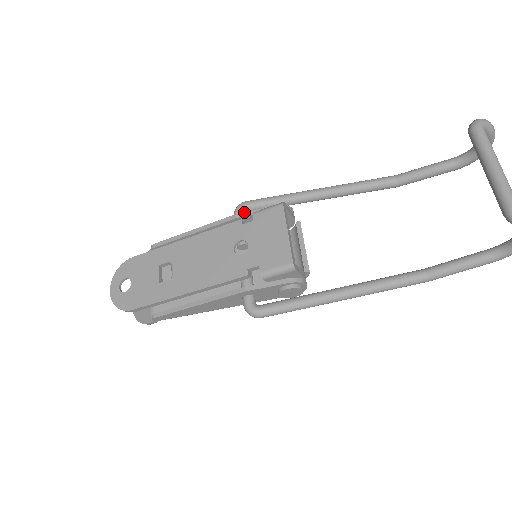
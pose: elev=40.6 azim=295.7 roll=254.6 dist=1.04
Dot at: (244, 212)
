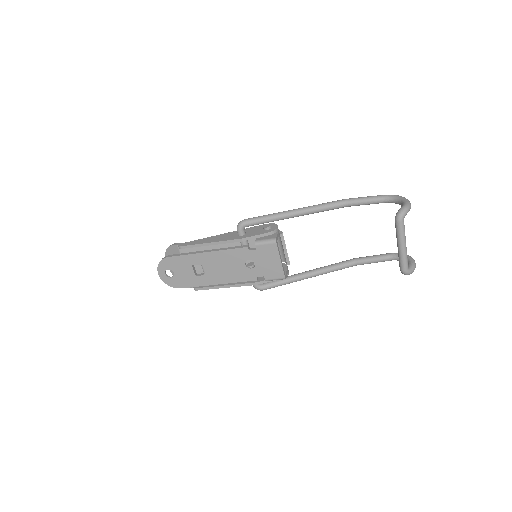
Dot at: (247, 237)
